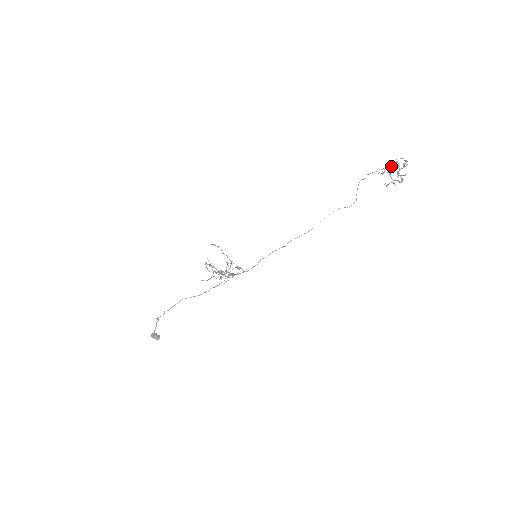
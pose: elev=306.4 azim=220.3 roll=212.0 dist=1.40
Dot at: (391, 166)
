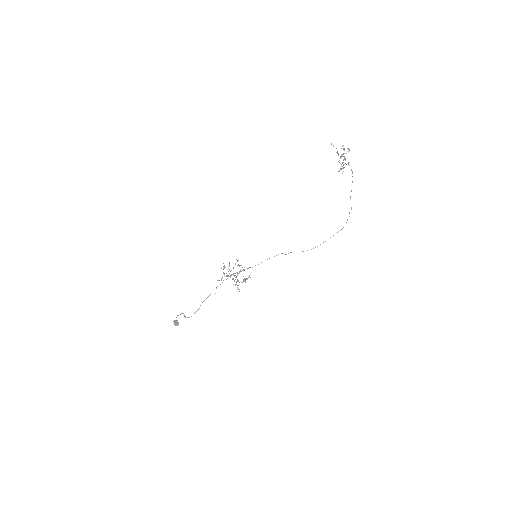
Dot at: occluded
